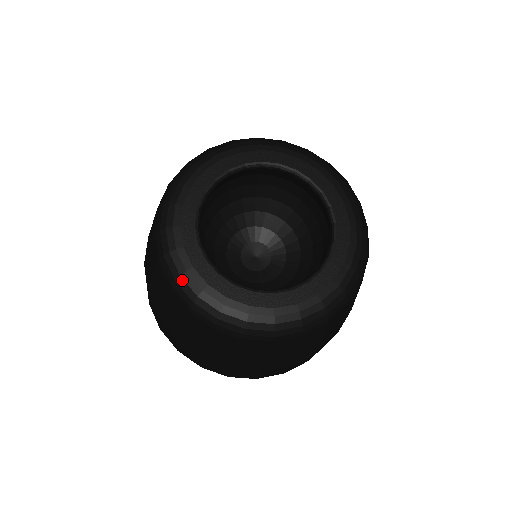
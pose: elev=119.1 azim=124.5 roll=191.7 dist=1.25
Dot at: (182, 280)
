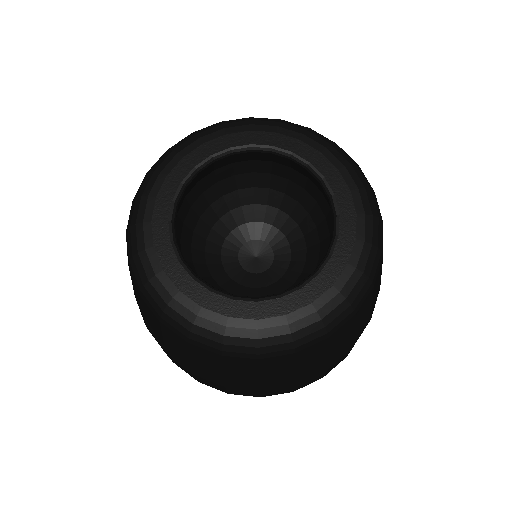
Dot at: (135, 229)
